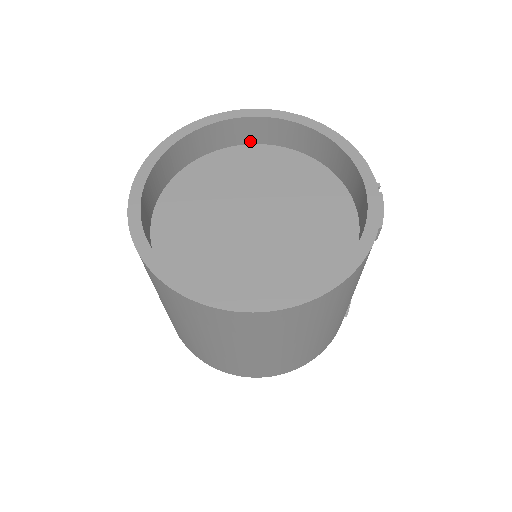
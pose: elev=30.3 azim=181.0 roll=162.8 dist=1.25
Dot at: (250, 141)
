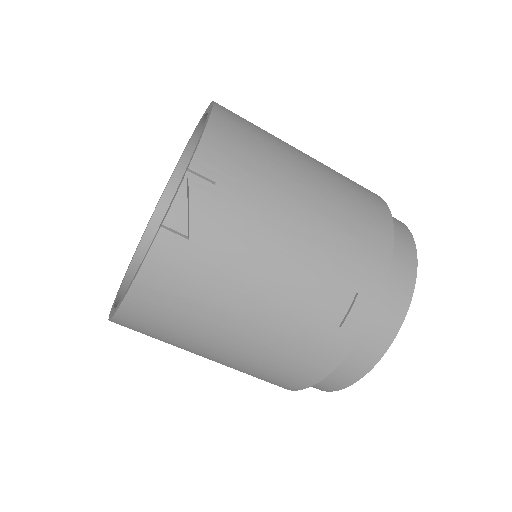
Dot at: occluded
